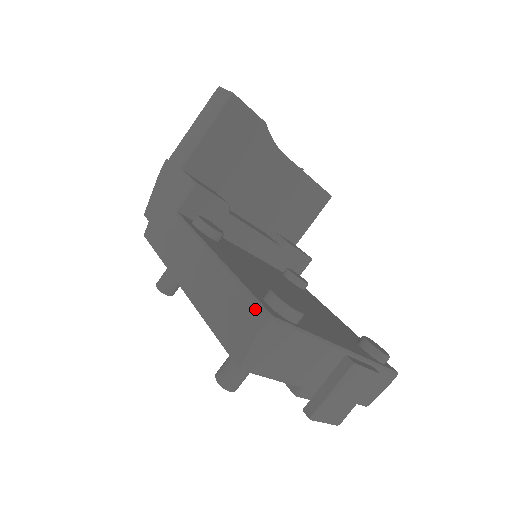
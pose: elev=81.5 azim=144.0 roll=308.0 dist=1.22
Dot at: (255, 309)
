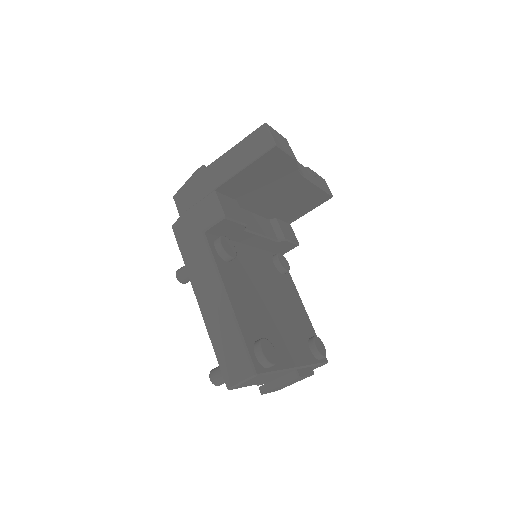
Dot at: (247, 363)
